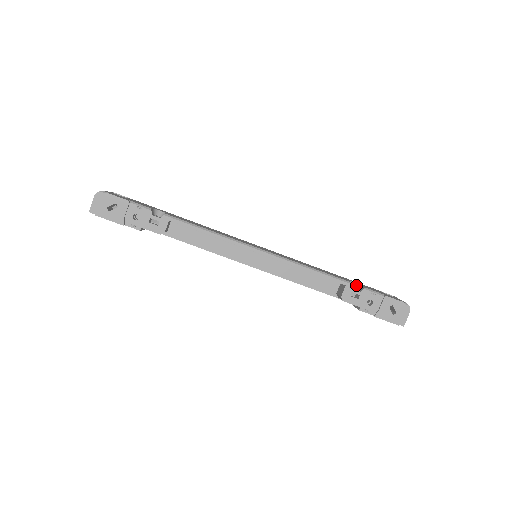
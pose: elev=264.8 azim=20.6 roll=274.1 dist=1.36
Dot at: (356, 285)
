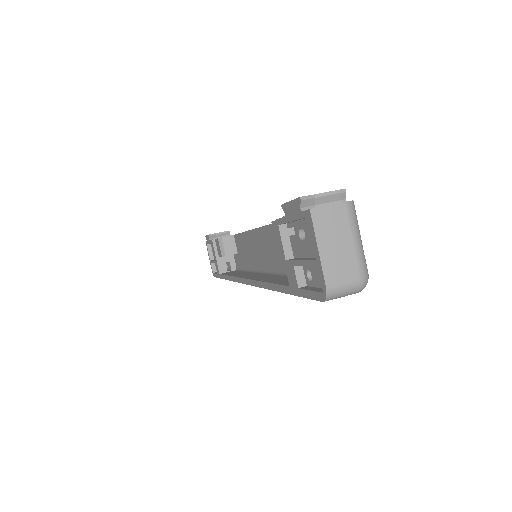
Dot at: occluded
